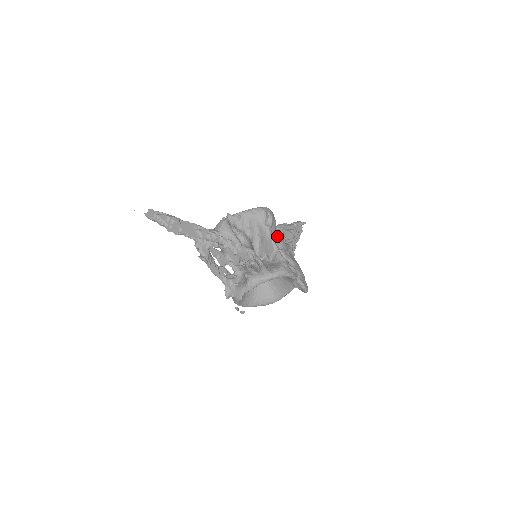
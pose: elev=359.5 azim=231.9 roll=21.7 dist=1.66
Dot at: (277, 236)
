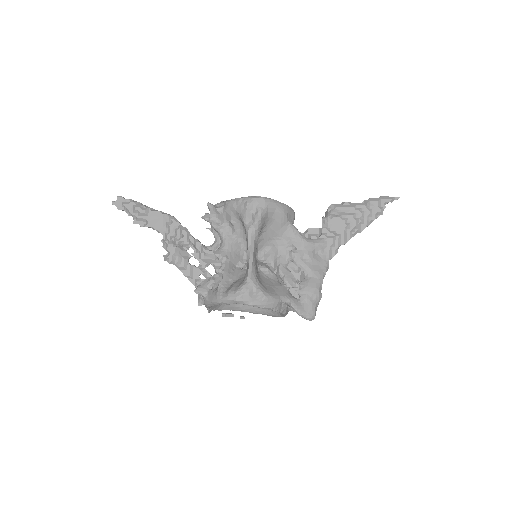
Dot at: (289, 232)
